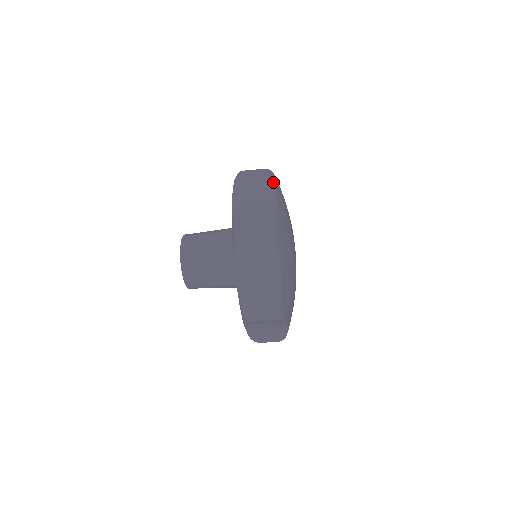
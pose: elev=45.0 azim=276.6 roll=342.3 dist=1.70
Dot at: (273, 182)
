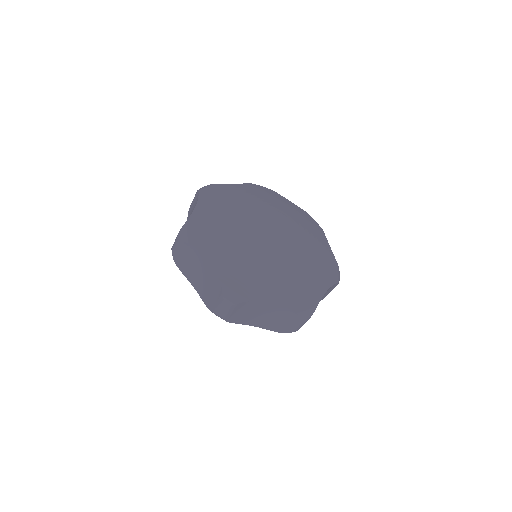
Dot at: (193, 247)
